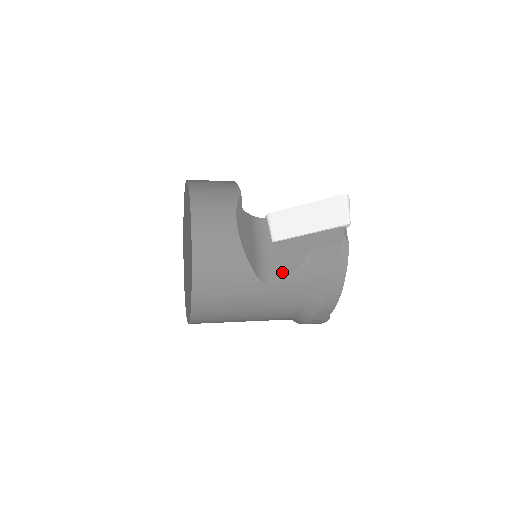
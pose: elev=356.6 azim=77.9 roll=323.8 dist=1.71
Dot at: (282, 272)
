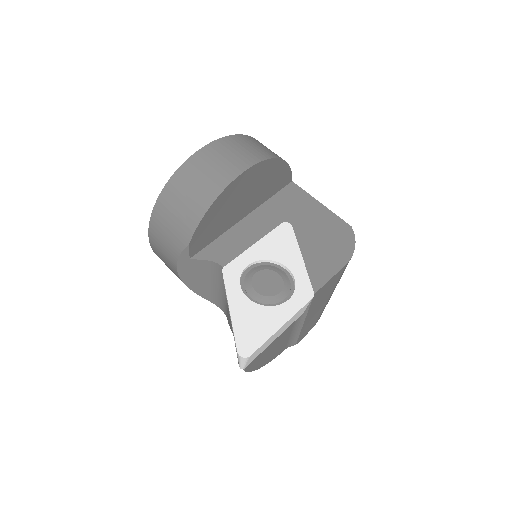
Dot at: (226, 313)
